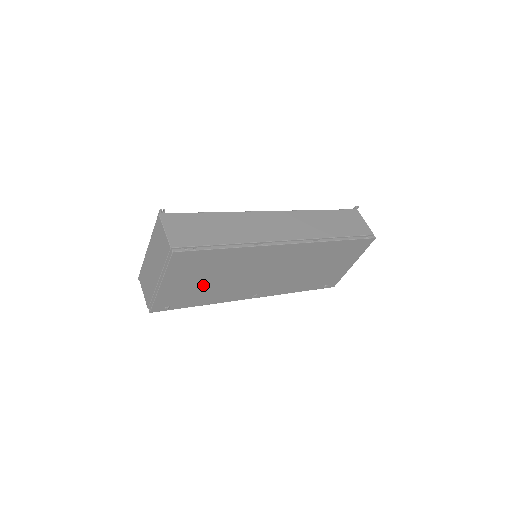
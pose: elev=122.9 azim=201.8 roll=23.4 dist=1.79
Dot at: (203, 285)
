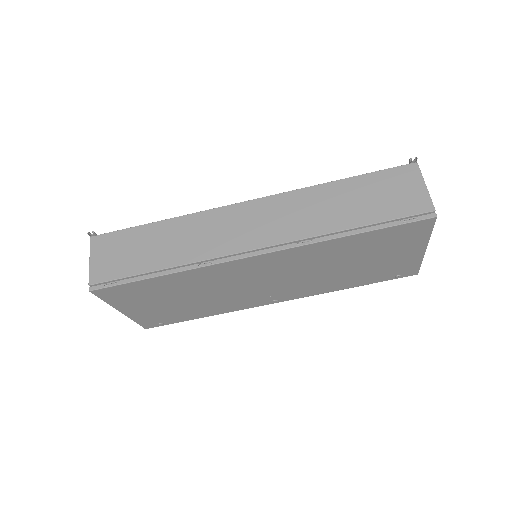
Dot at: (179, 304)
